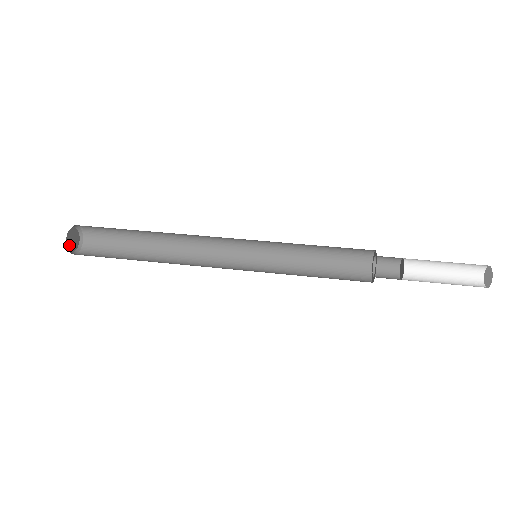
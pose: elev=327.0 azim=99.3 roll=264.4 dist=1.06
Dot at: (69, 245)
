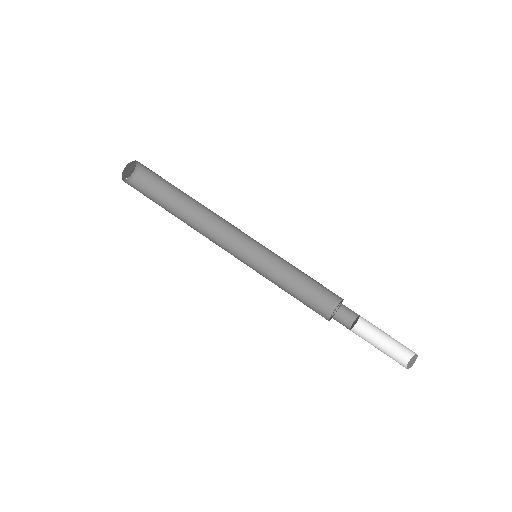
Dot at: (124, 172)
